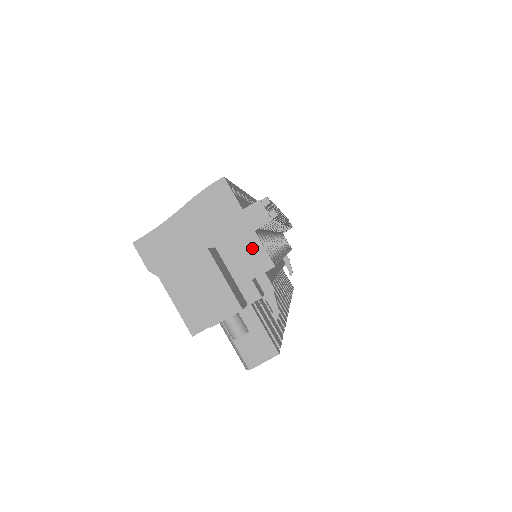
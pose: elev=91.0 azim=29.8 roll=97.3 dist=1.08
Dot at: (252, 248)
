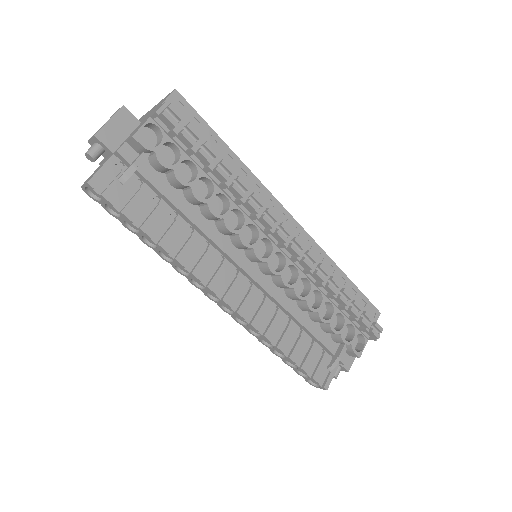
Dot at: (141, 125)
